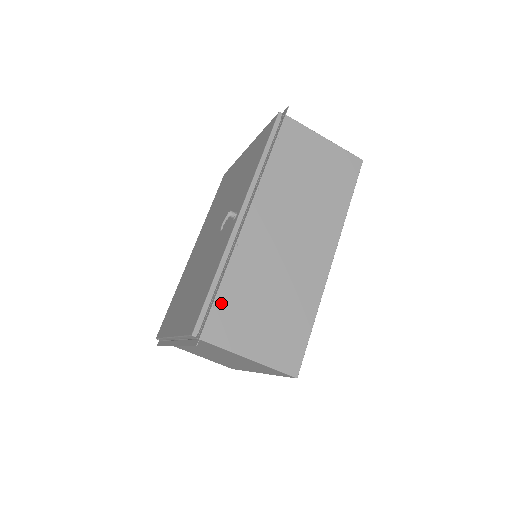
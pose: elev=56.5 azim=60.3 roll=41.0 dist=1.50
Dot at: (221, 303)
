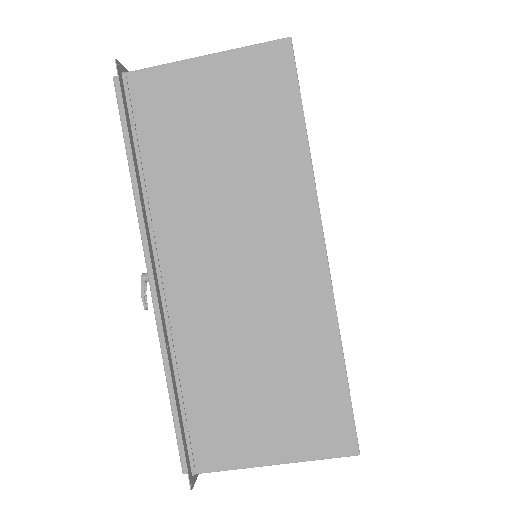
Dot at: (195, 414)
